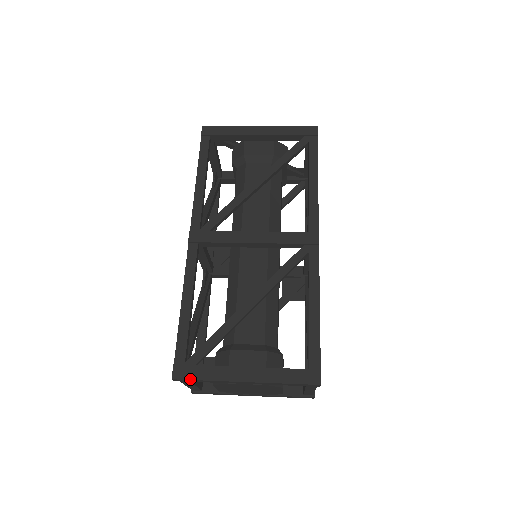
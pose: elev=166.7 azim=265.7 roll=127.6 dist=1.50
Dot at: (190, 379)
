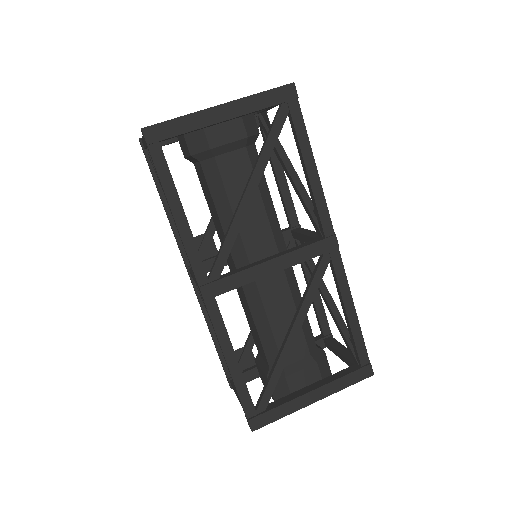
Dot at: occluded
